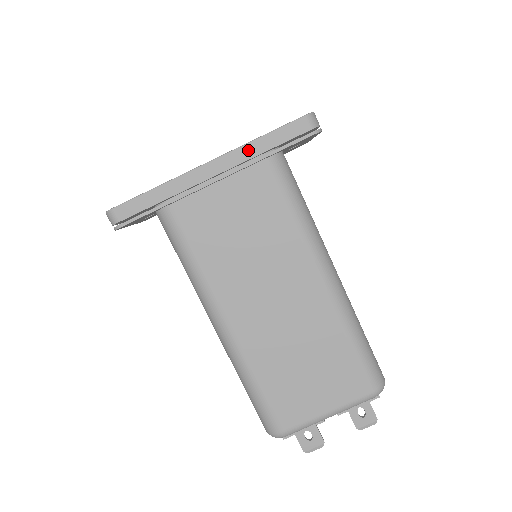
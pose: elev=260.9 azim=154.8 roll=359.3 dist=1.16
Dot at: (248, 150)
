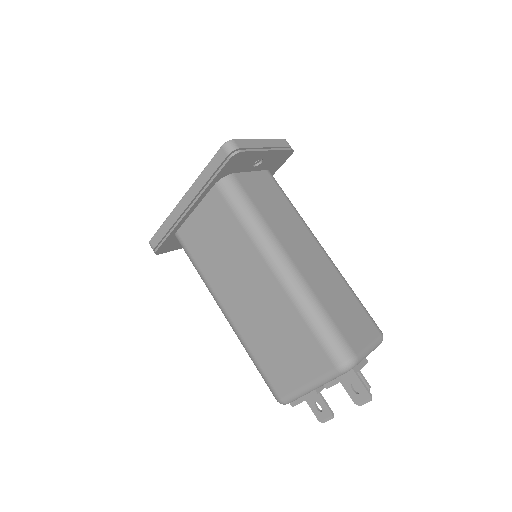
Dot at: (199, 183)
